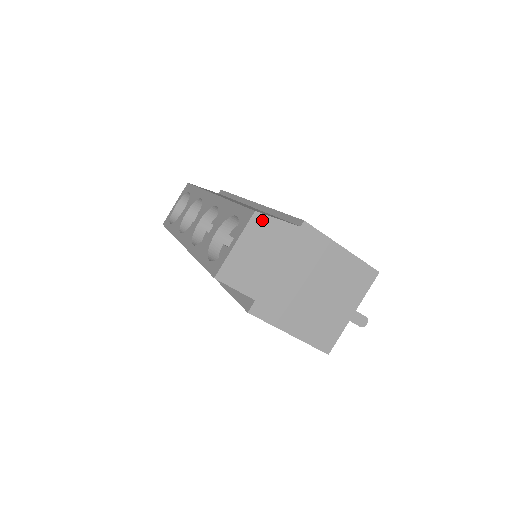
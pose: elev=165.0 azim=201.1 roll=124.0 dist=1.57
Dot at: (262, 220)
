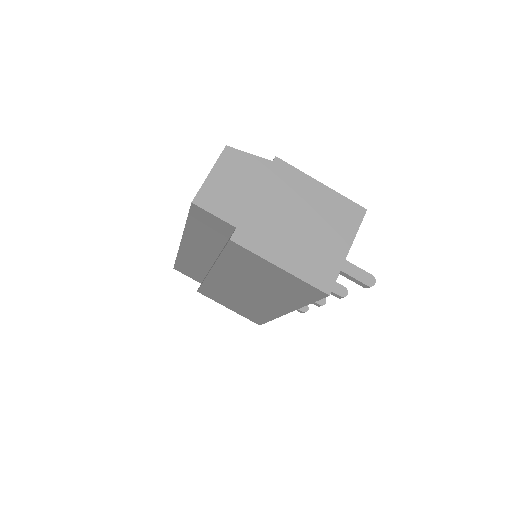
Dot at: (234, 153)
